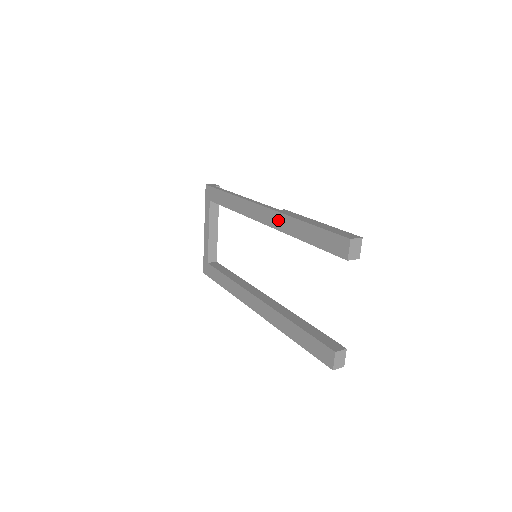
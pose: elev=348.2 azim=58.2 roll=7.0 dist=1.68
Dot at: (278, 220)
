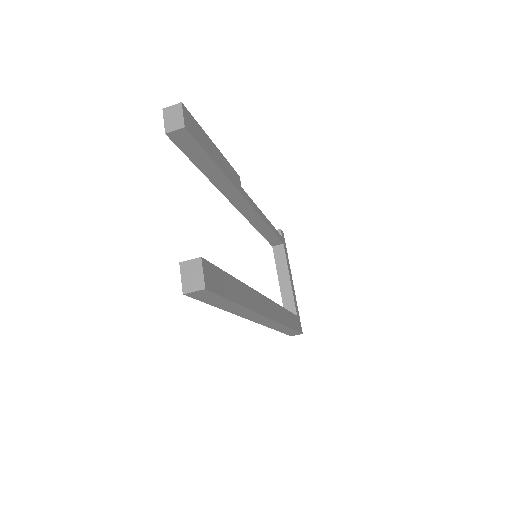
Dot at: occluded
